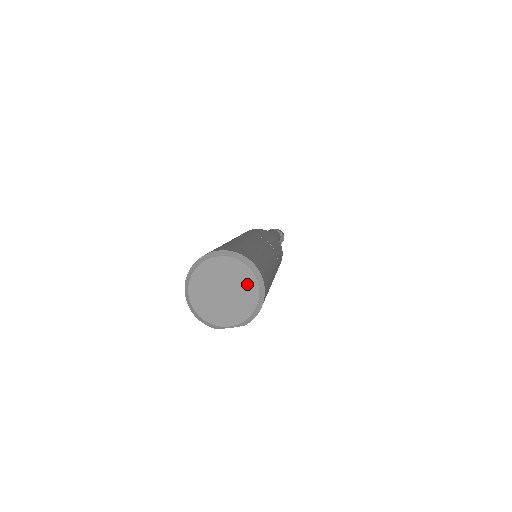
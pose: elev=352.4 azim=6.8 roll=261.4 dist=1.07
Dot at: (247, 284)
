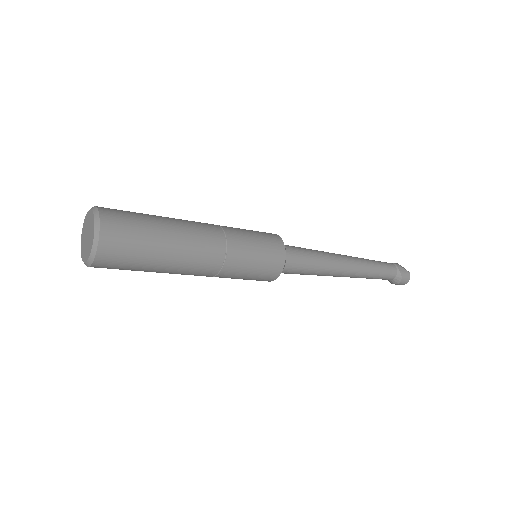
Dot at: (91, 243)
